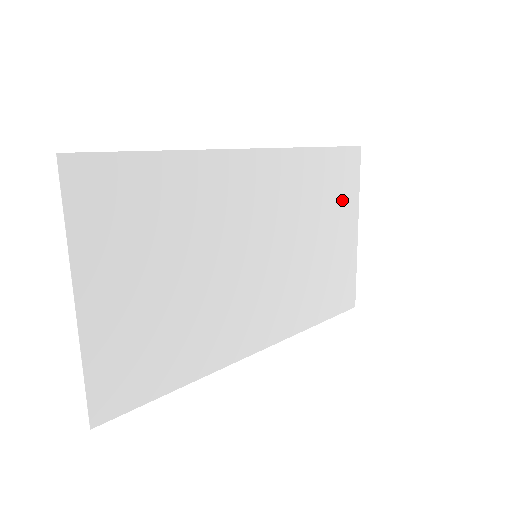
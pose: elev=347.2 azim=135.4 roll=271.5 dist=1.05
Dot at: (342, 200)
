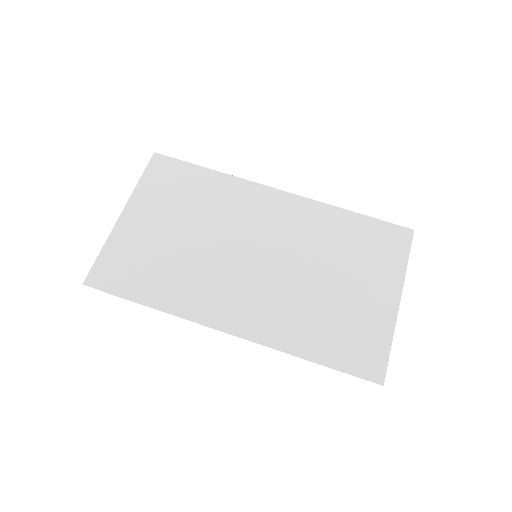
Dot at: (377, 263)
